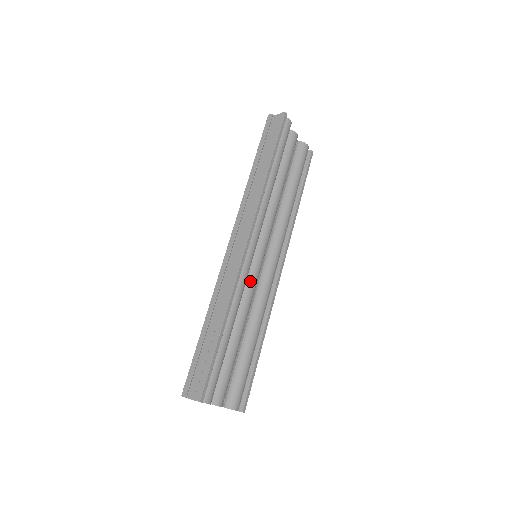
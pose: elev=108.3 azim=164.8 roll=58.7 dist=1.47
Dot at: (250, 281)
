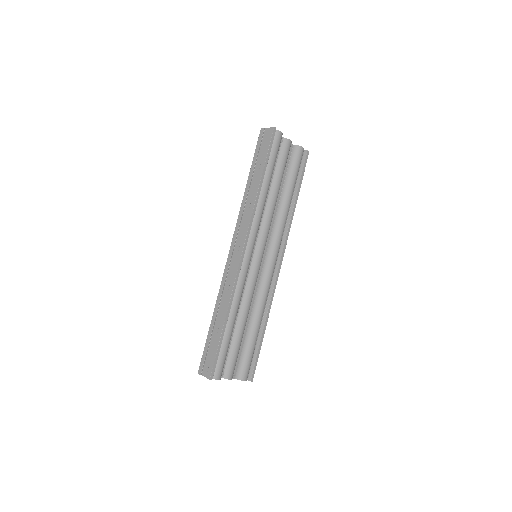
Dot at: (250, 279)
